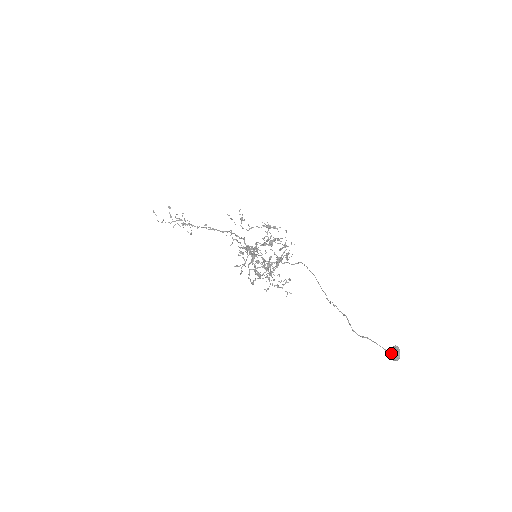
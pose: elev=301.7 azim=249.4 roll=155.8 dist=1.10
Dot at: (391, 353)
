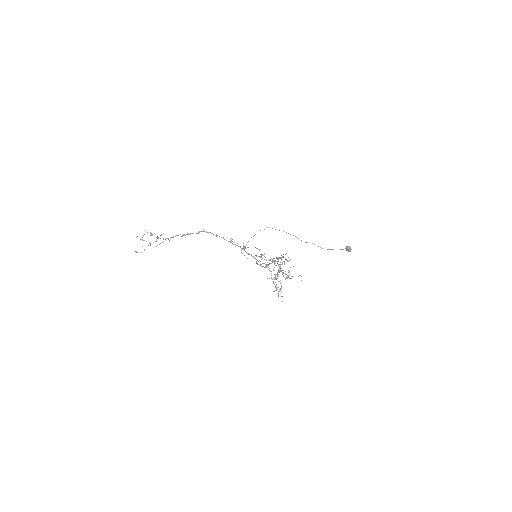
Dot at: (347, 250)
